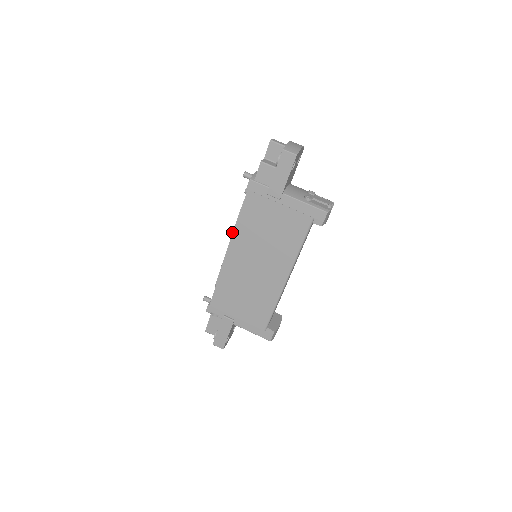
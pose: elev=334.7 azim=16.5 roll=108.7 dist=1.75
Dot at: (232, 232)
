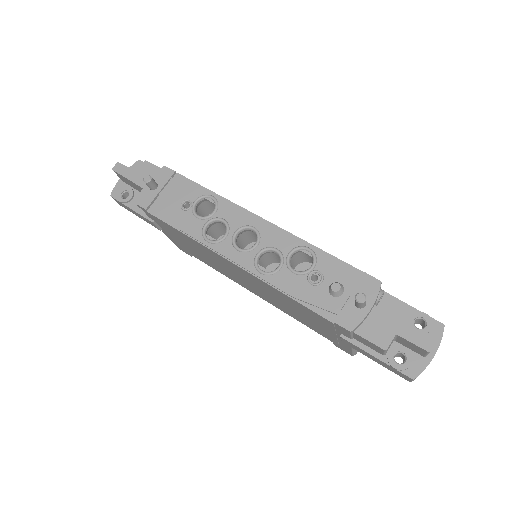
Dot at: (262, 273)
